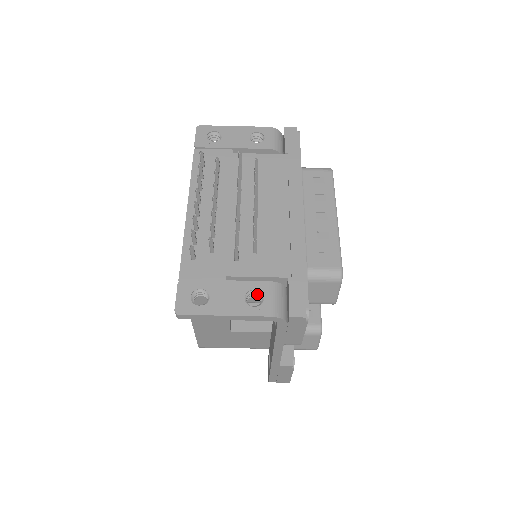
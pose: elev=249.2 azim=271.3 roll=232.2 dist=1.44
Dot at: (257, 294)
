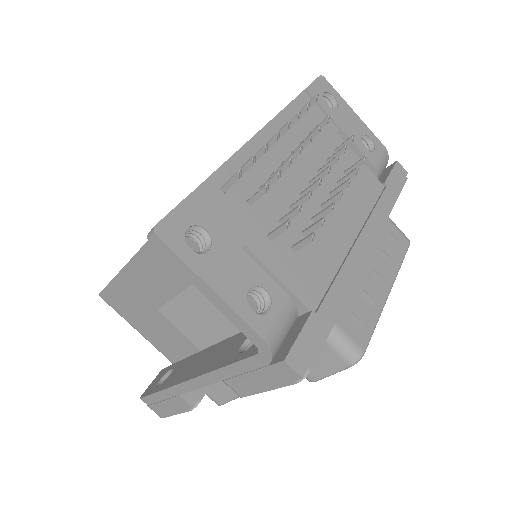
Dot at: (264, 298)
